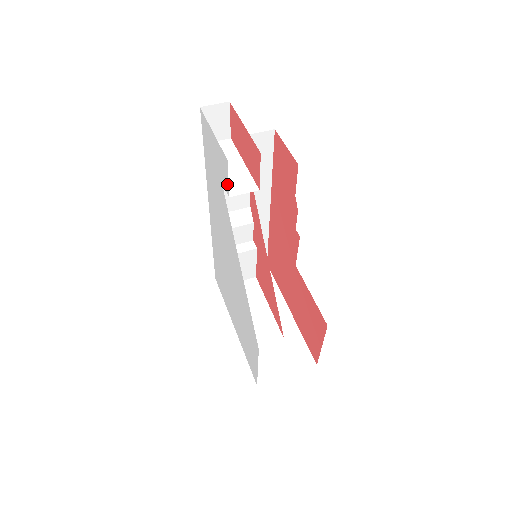
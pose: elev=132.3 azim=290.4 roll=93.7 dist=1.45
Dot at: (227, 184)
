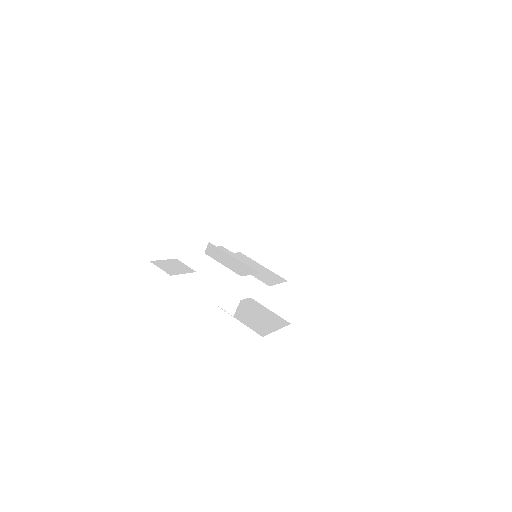
Dot at: occluded
